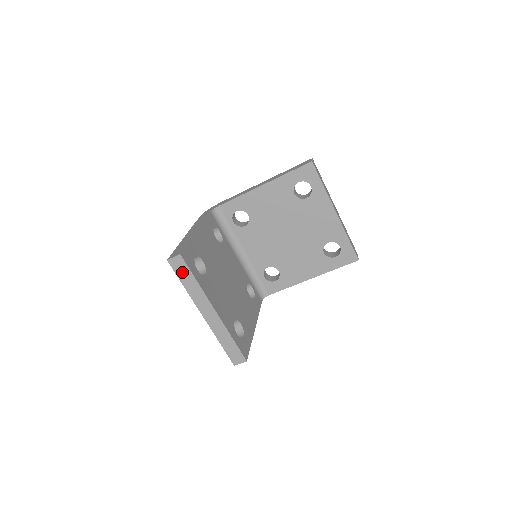
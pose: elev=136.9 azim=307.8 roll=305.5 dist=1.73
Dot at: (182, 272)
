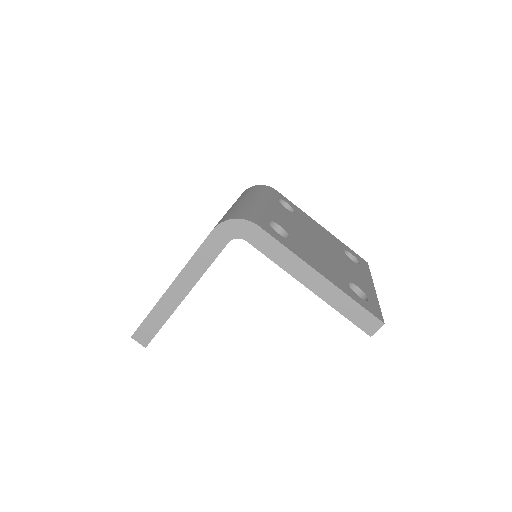
Dot at: occluded
